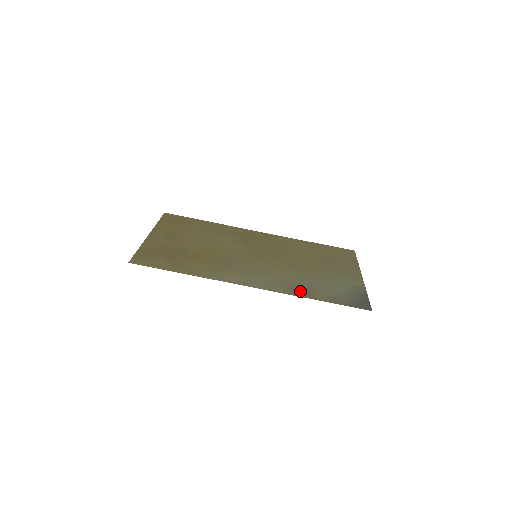
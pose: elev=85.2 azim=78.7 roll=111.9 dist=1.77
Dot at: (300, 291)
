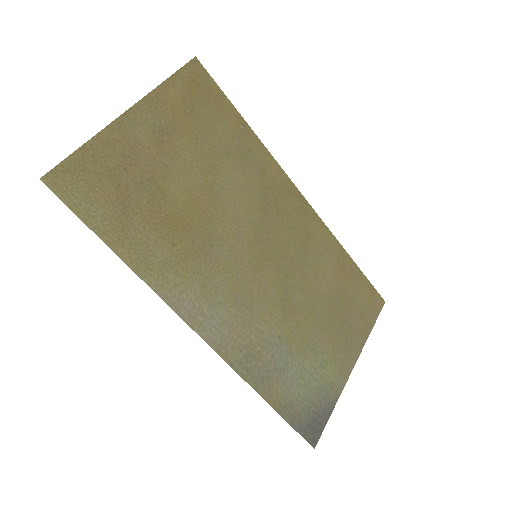
Dot at: (258, 371)
